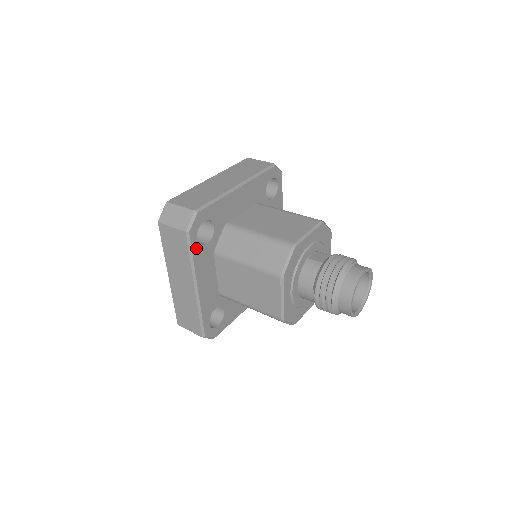
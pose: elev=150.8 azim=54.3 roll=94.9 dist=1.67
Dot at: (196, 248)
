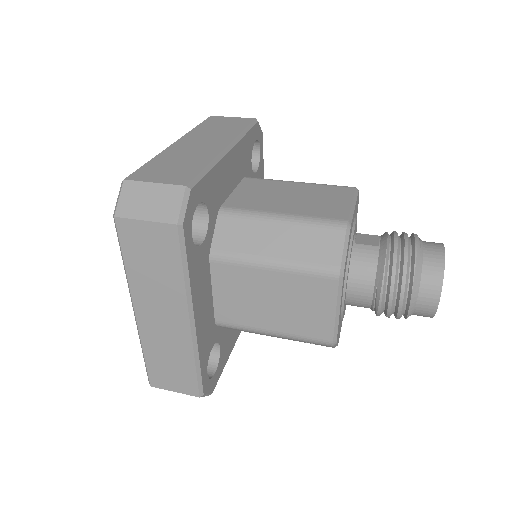
Dot at: (191, 252)
